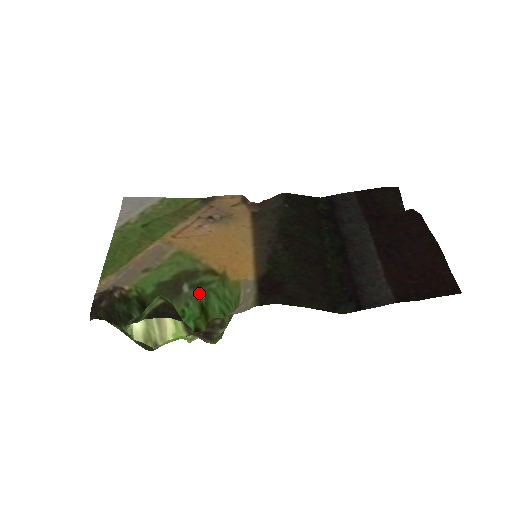
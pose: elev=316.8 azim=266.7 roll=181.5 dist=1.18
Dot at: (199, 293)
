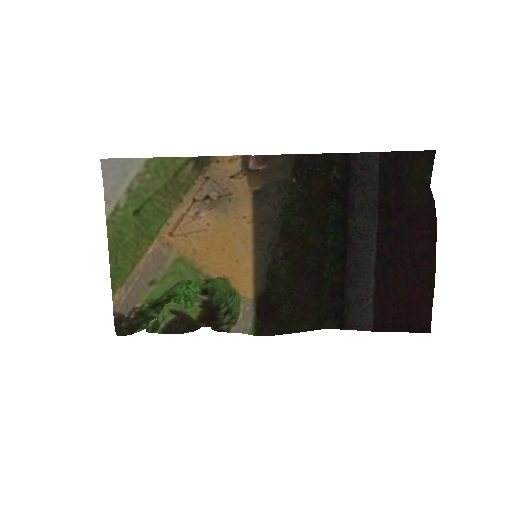
Dot at: occluded
